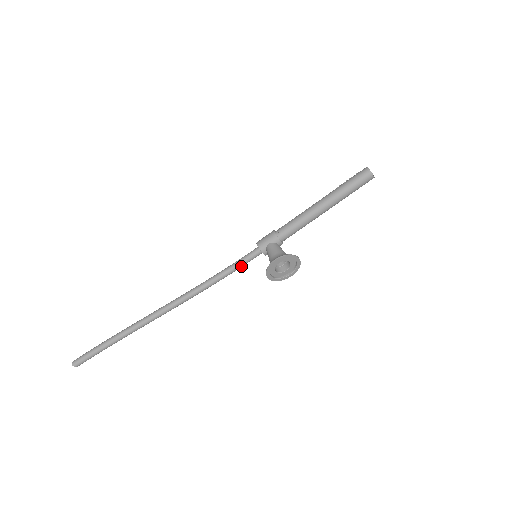
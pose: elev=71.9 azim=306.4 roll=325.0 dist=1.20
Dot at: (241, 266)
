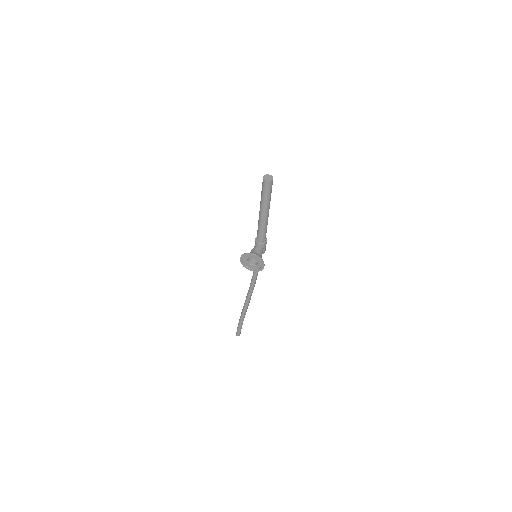
Dot at: occluded
